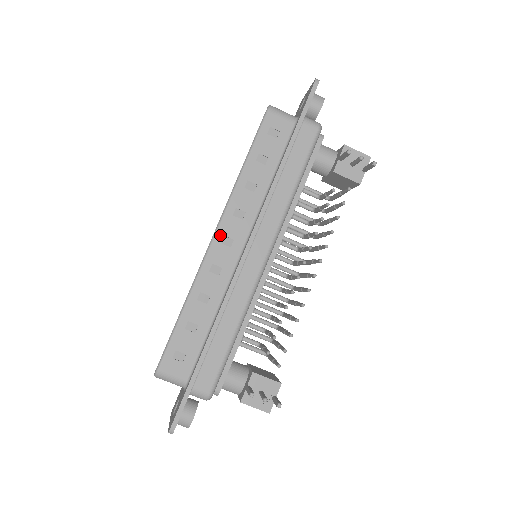
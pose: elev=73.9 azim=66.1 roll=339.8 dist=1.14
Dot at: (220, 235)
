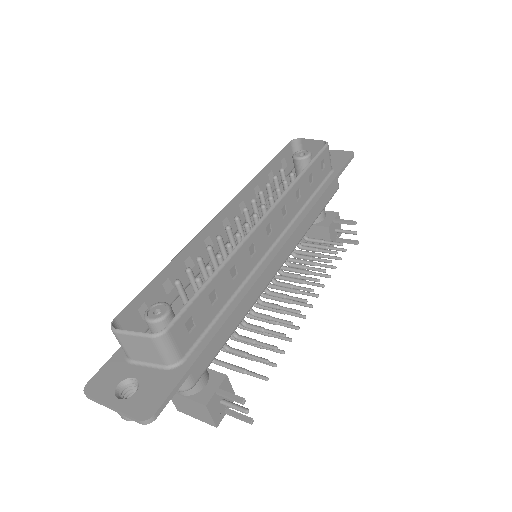
Dot at: (269, 219)
